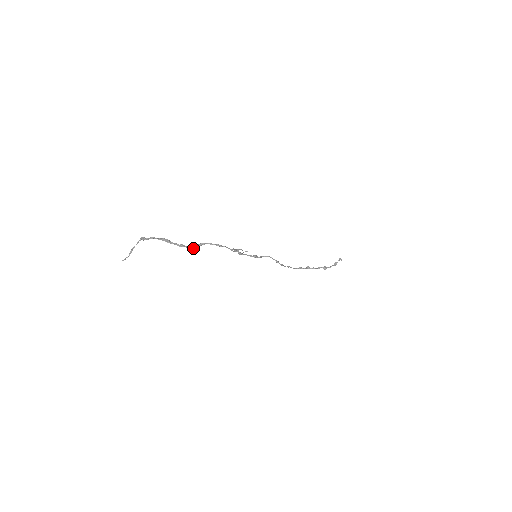
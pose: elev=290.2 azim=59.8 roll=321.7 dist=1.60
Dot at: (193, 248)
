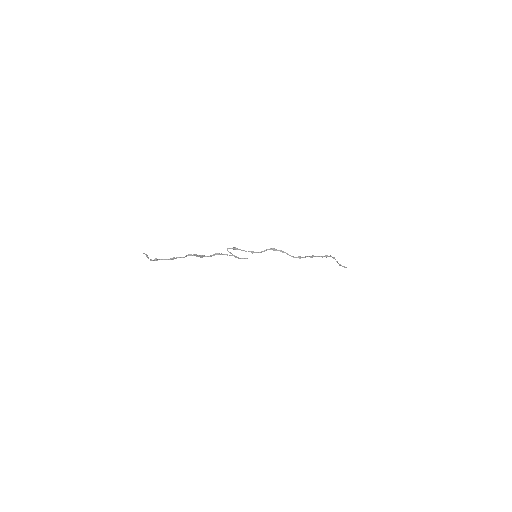
Dot at: (196, 255)
